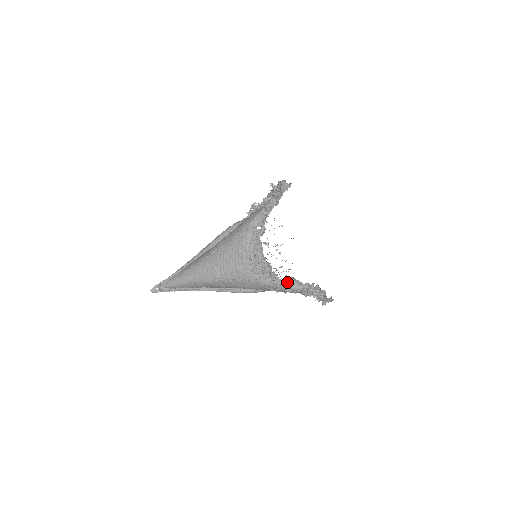
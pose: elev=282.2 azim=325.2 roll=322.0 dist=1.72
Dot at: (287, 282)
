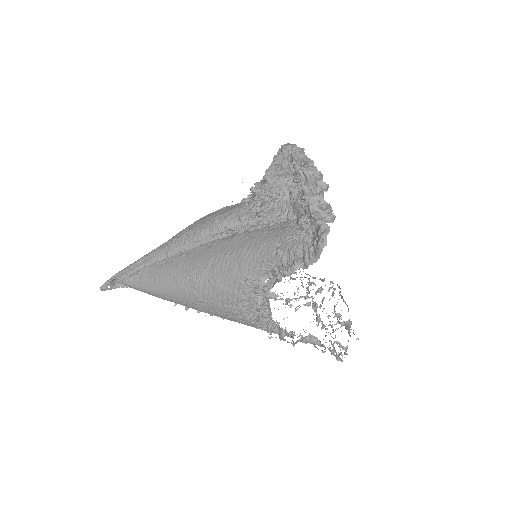
Dot at: occluded
